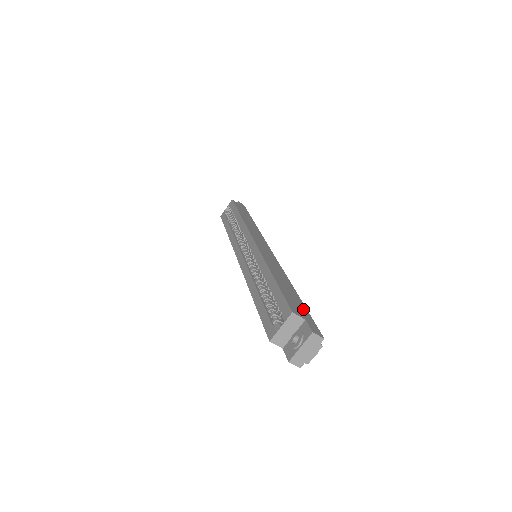
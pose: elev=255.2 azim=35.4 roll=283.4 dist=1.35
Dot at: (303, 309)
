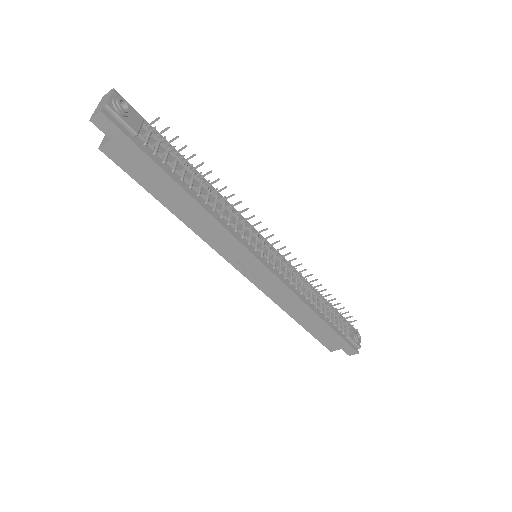
Dot at: occluded
